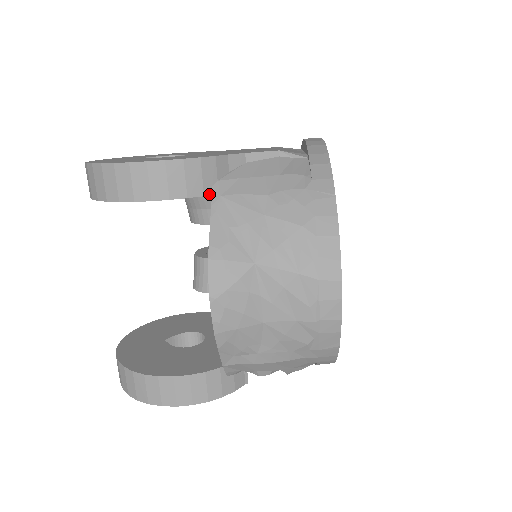
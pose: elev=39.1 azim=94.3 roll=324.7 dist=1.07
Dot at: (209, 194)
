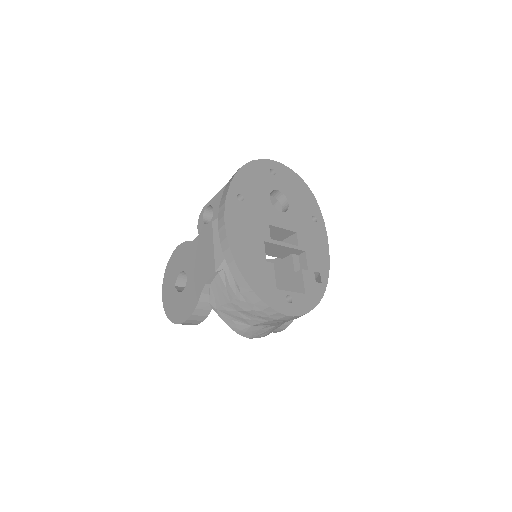
Dot at: (212, 308)
